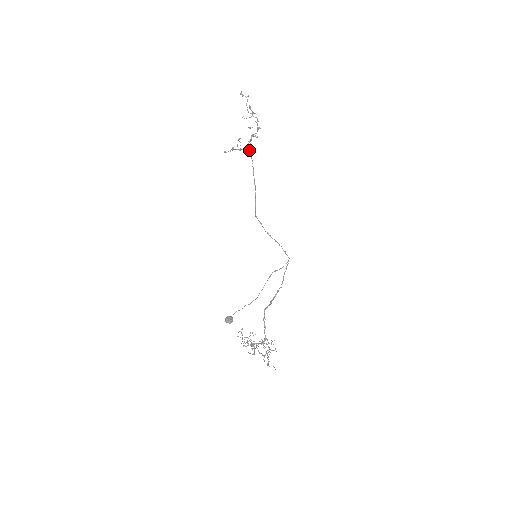
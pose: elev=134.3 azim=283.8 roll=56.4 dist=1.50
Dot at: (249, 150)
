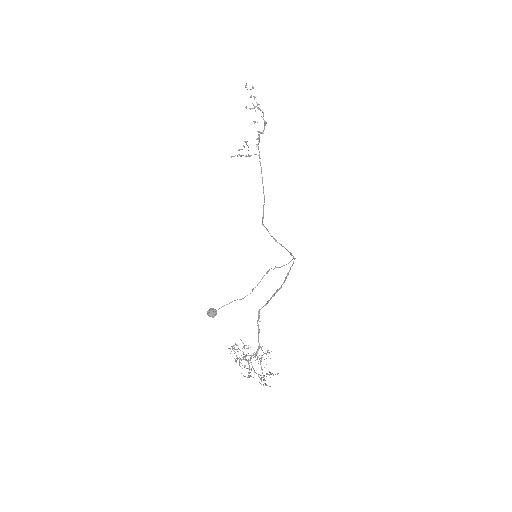
Dot at: occluded
